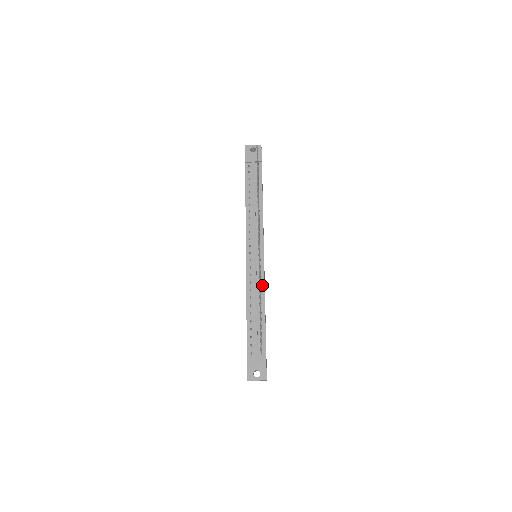
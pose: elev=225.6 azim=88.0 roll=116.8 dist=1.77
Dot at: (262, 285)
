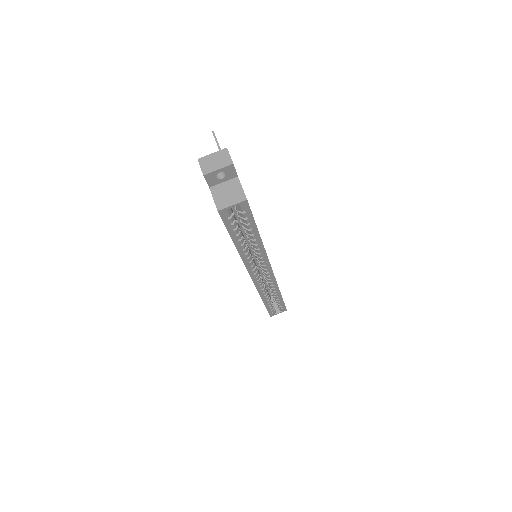
Dot at: occluded
